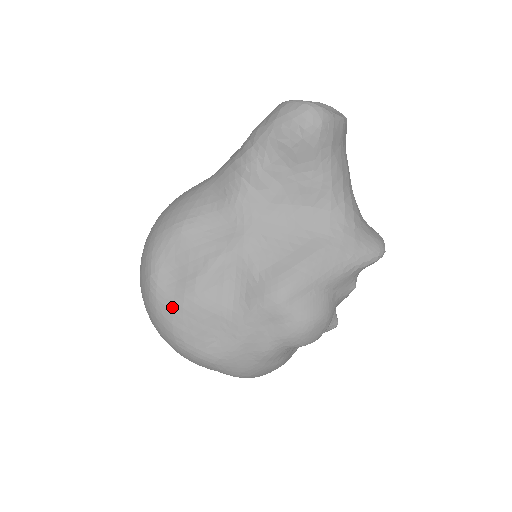
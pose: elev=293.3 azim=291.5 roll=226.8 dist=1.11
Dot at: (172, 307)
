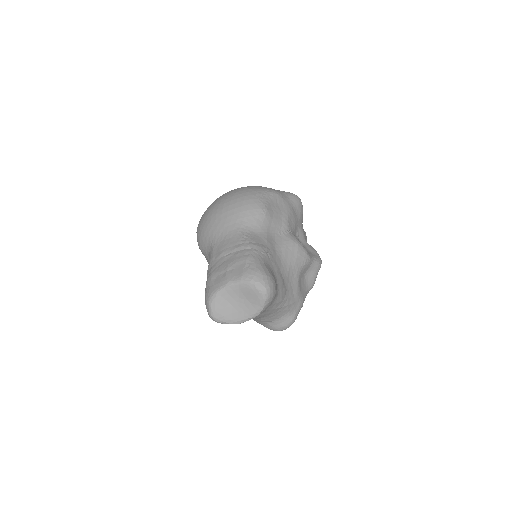
Dot at: occluded
